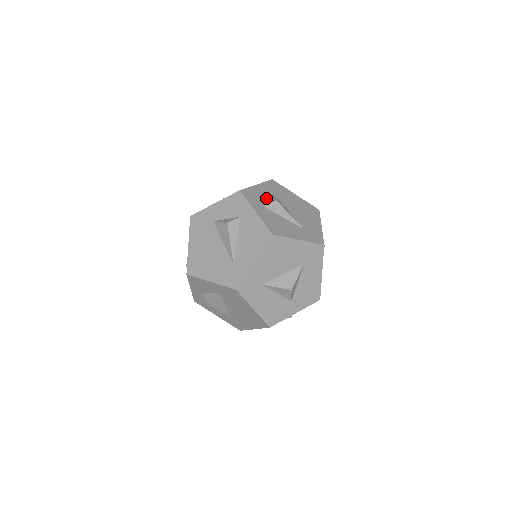
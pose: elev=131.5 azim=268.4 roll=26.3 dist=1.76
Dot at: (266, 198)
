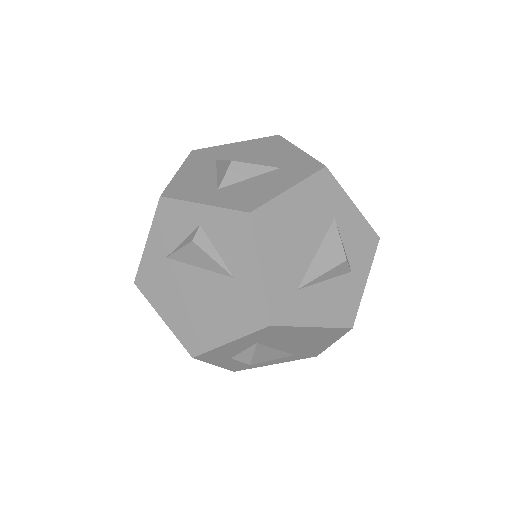
Dot at: occluded
